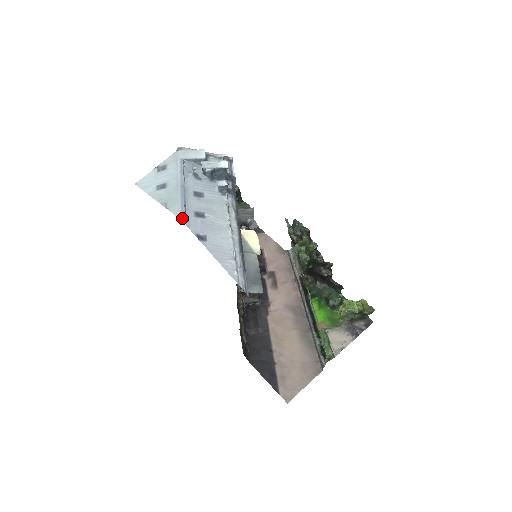
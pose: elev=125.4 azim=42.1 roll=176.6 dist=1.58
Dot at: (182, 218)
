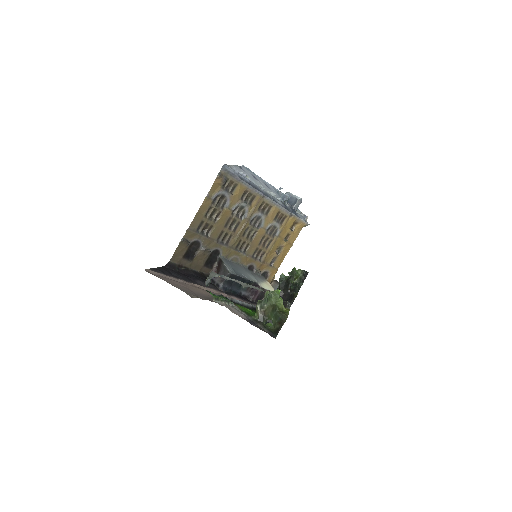
Dot at: occluded
